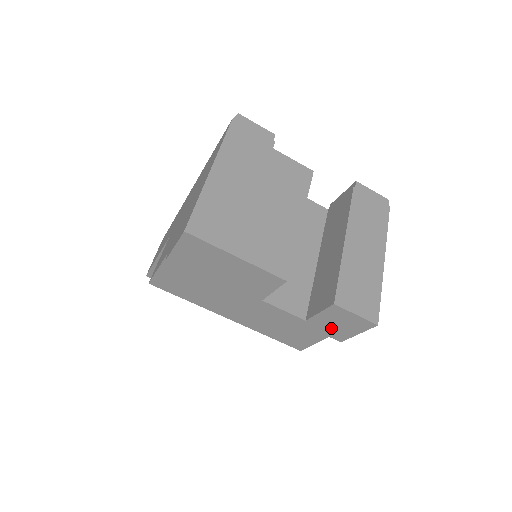
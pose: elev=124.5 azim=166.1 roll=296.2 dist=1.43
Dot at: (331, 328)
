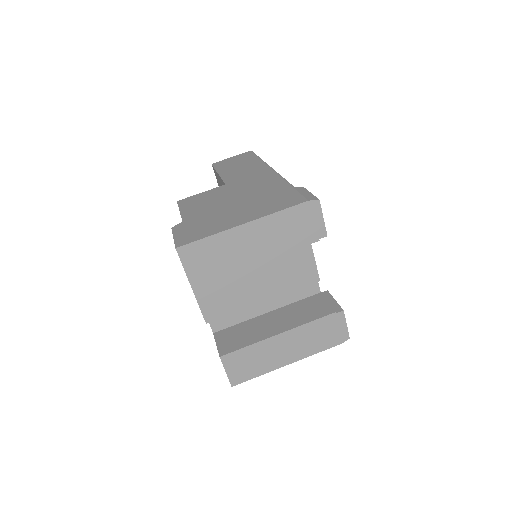
Dot at: occluded
